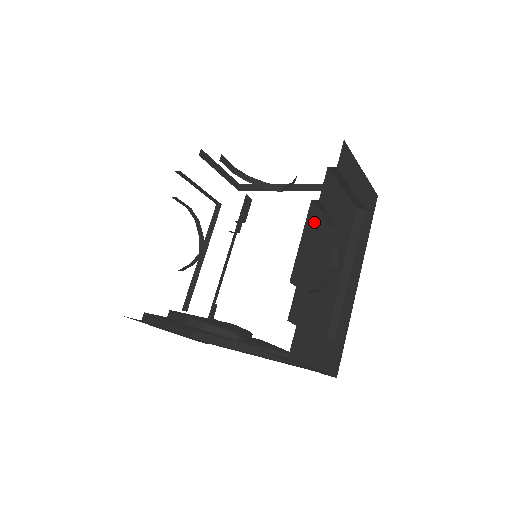
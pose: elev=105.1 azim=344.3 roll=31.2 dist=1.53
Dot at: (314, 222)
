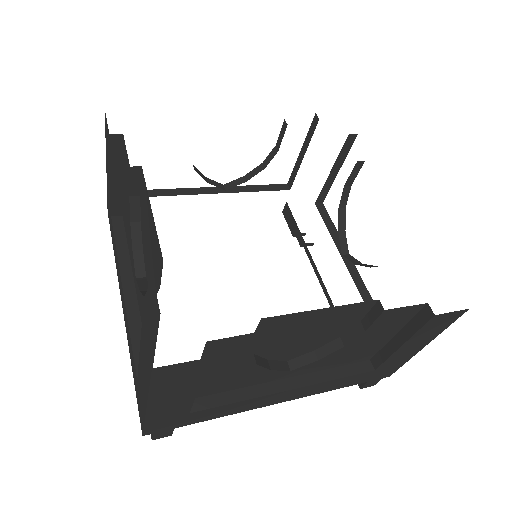
Dot at: occluded
